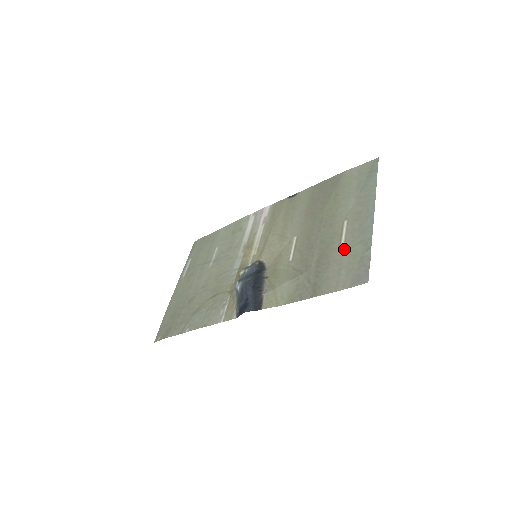
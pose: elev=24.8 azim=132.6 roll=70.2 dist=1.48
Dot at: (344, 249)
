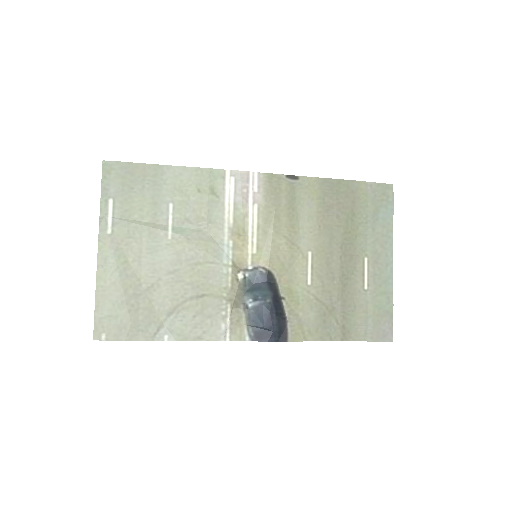
Dot at: (369, 295)
